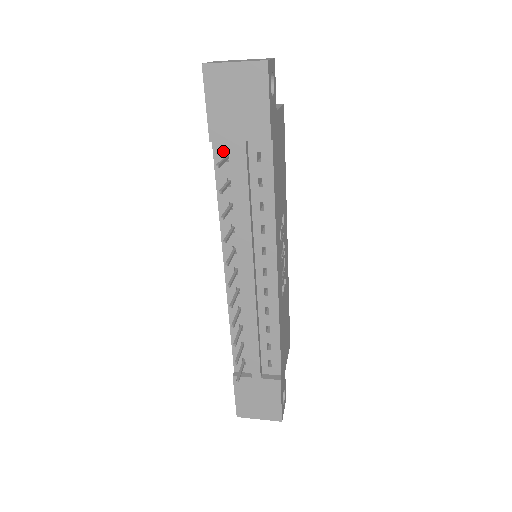
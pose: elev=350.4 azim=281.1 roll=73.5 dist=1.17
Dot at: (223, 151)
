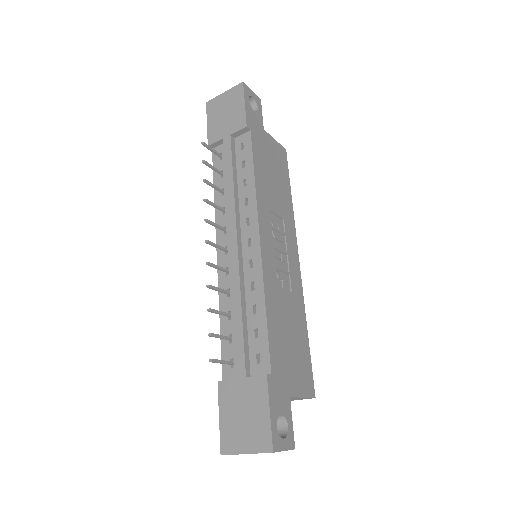
Dot at: (219, 153)
